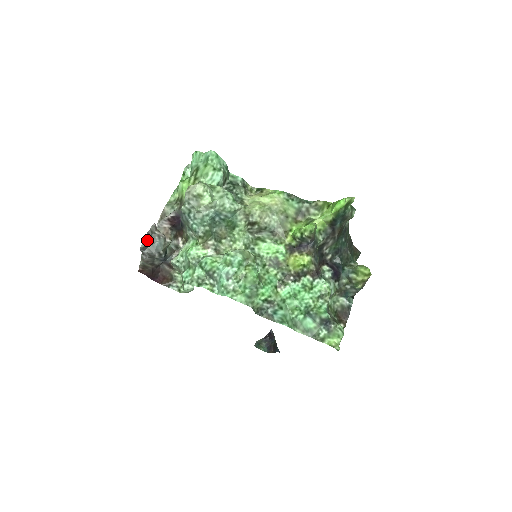
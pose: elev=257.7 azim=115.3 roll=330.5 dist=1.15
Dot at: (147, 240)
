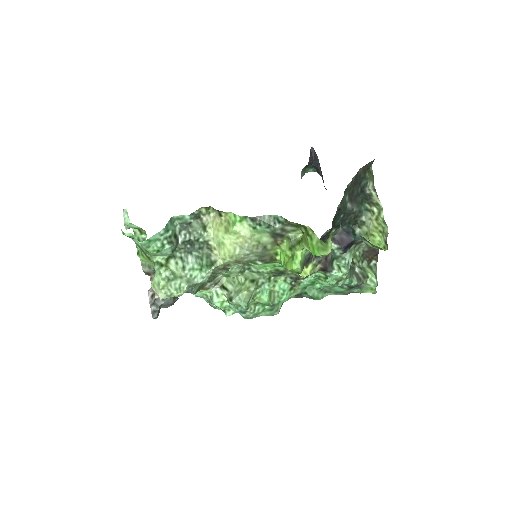
Dot at: (156, 316)
